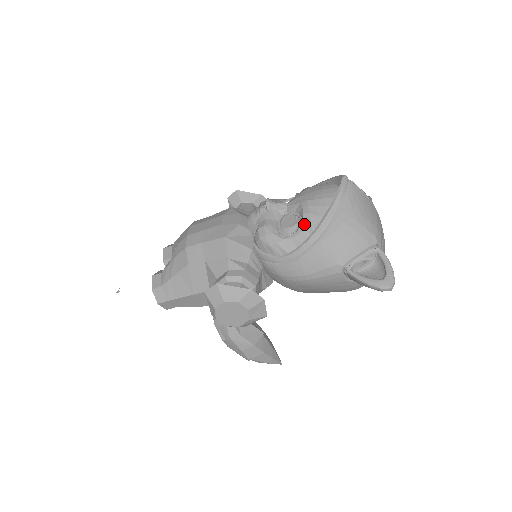
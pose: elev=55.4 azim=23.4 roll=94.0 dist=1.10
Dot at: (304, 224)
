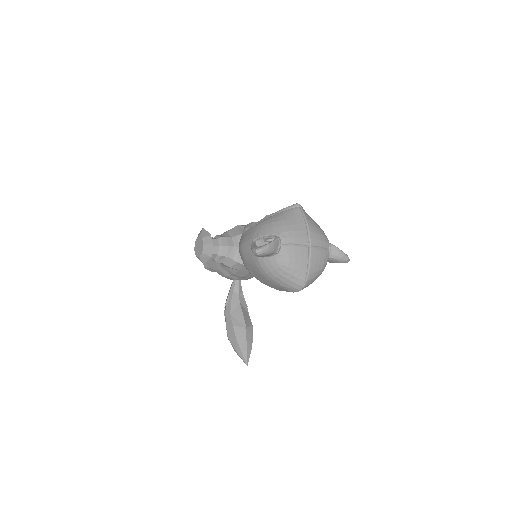
Dot at: occluded
